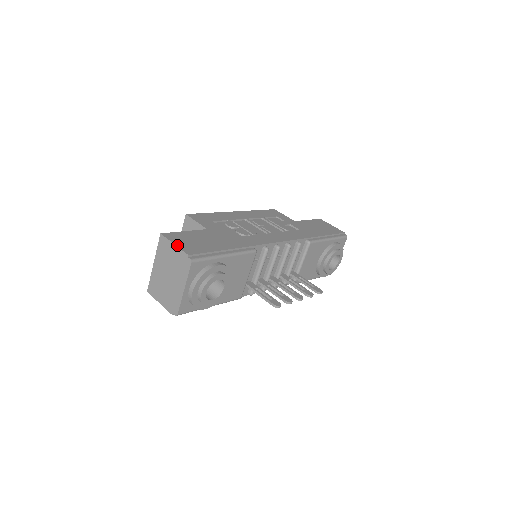
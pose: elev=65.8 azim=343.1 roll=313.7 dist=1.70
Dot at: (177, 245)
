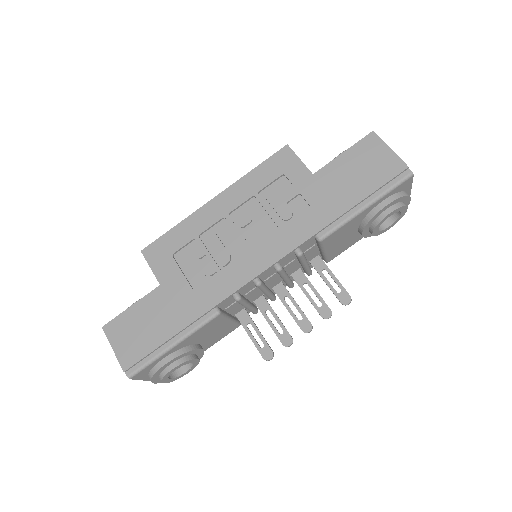
Dot at: (115, 351)
